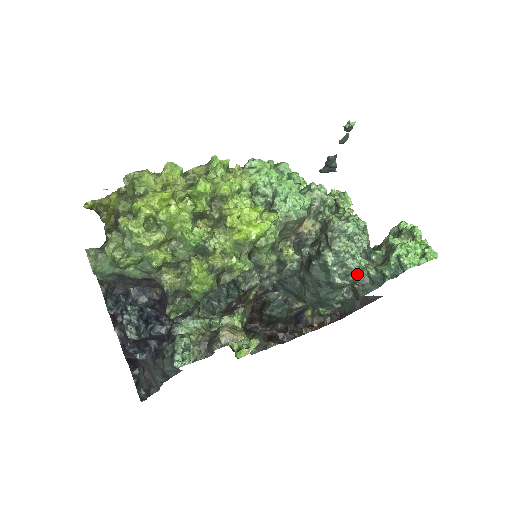
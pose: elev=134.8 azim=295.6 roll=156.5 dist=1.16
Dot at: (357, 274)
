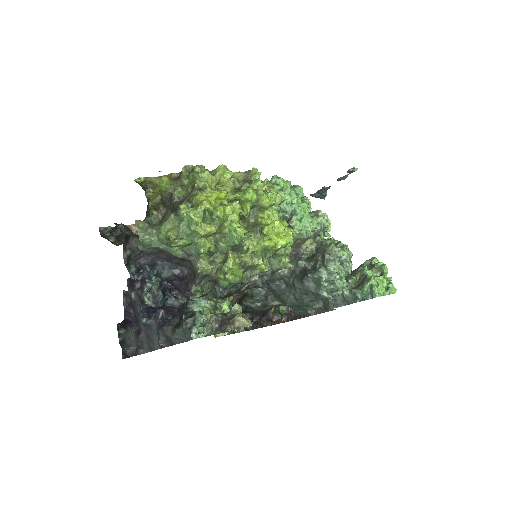
Dot at: (339, 292)
